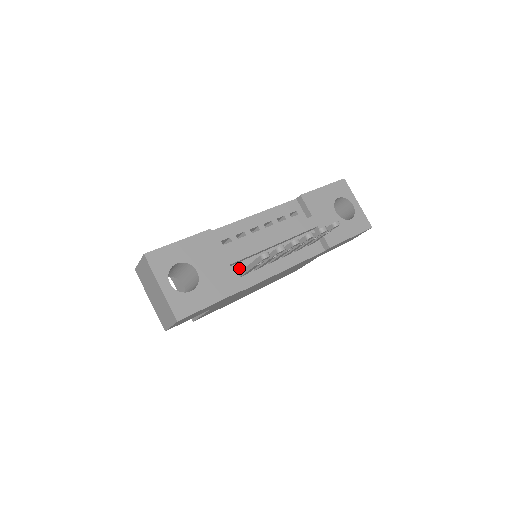
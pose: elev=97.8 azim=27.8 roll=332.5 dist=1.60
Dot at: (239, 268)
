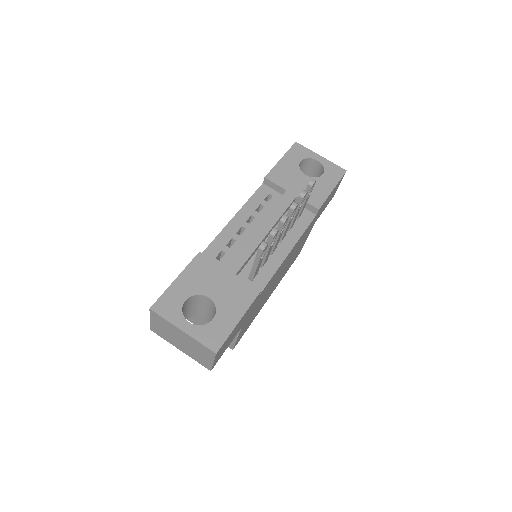
Dot at: (246, 274)
